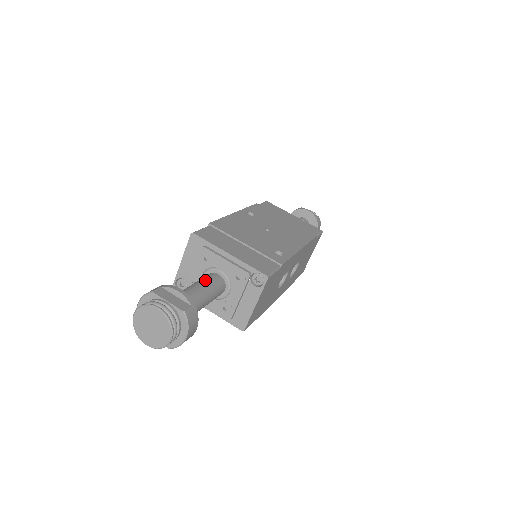
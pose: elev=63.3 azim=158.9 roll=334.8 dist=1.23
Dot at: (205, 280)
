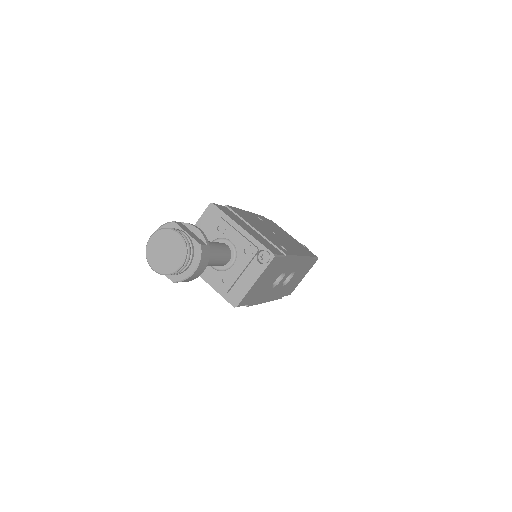
Dot at: (216, 242)
